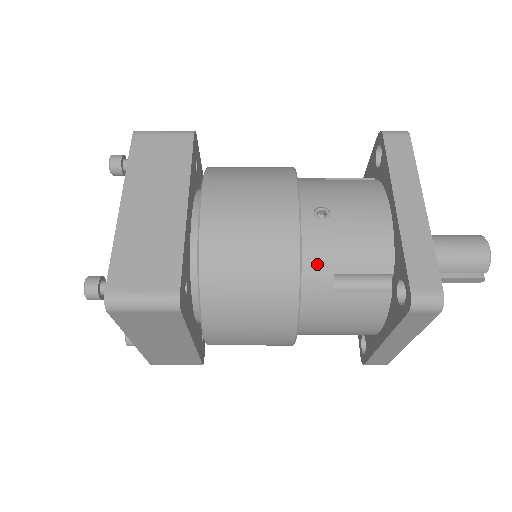
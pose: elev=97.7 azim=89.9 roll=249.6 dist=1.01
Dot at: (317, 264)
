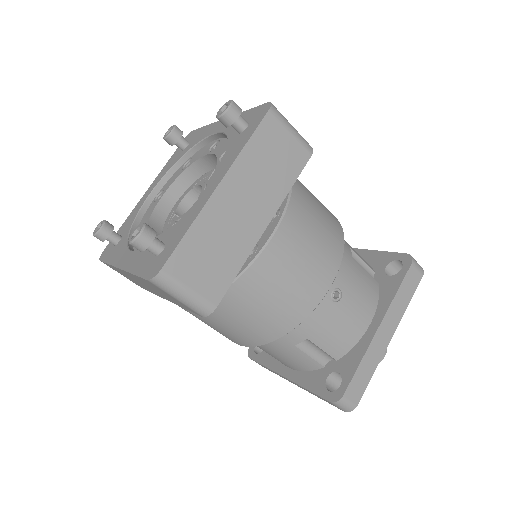
Dot at: (304, 327)
